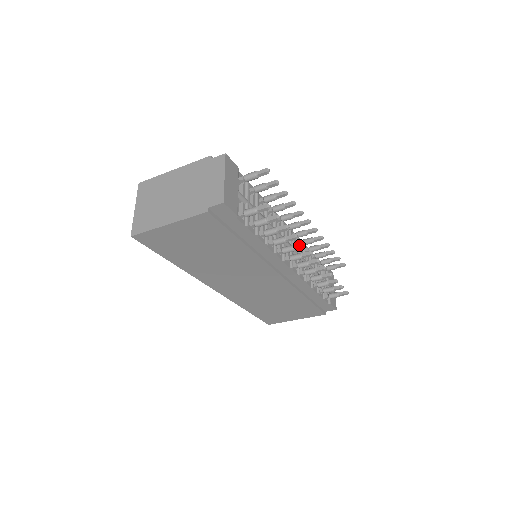
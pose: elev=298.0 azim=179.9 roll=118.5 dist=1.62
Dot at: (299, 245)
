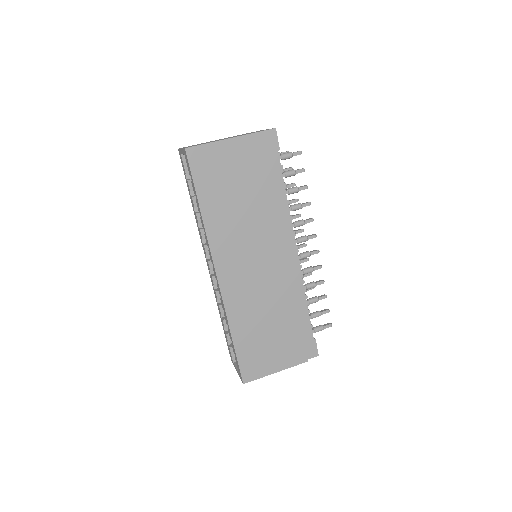
Dot at: (308, 219)
